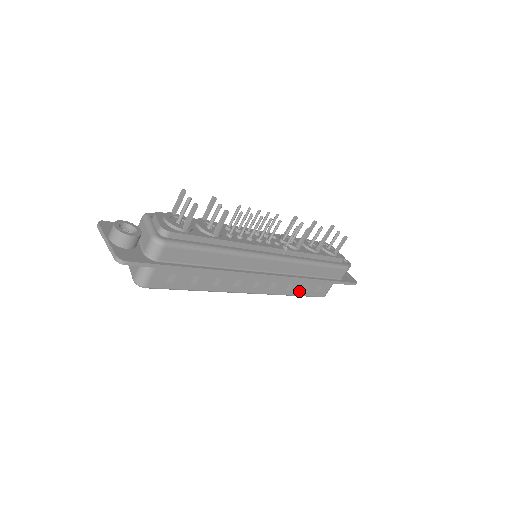
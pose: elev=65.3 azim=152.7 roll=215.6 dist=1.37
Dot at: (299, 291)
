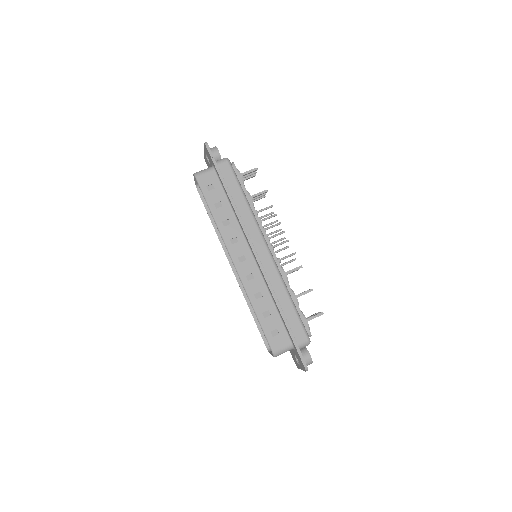
Dot at: (261, 312)
